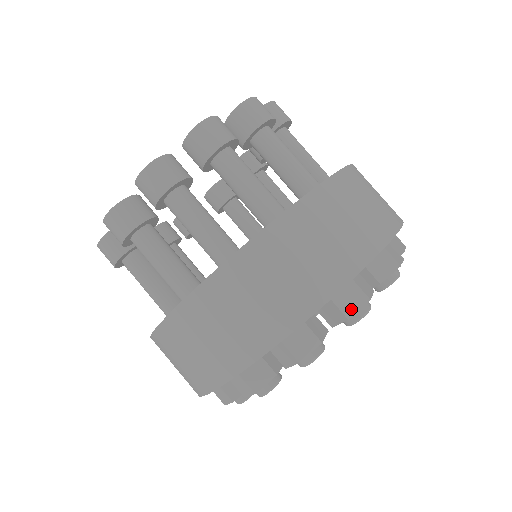
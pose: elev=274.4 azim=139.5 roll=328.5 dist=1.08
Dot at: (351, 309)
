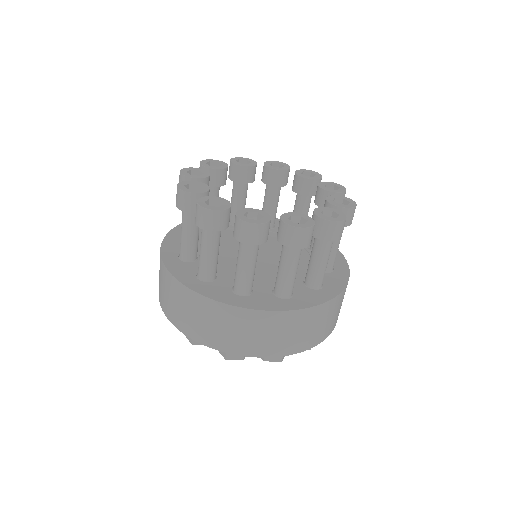
Dot at: (270, 359)
